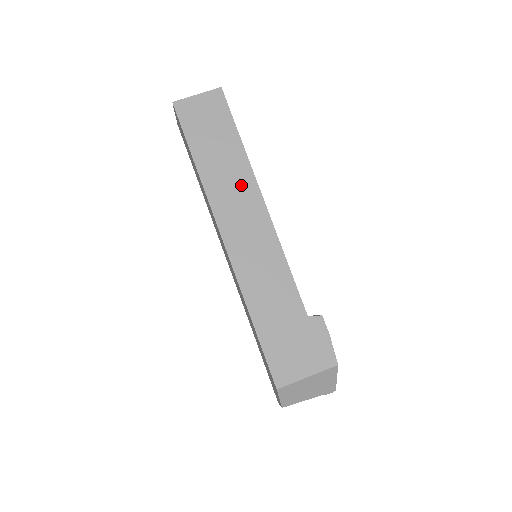
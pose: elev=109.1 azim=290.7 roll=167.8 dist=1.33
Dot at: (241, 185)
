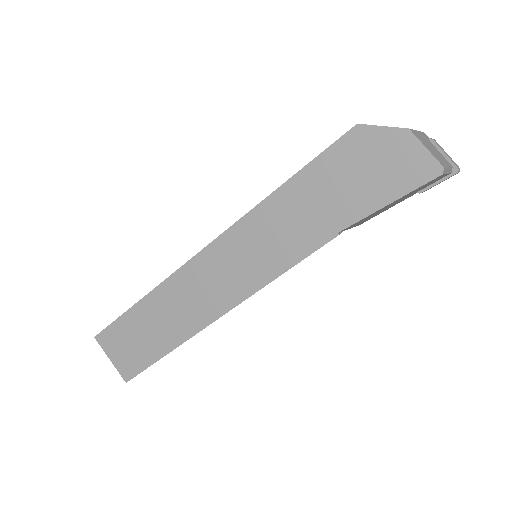
Dot at: occluded
